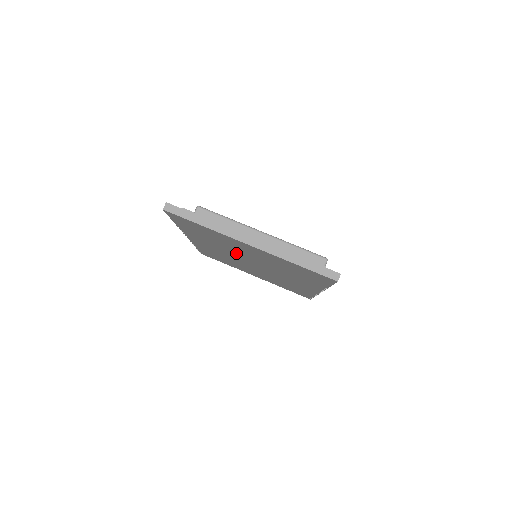
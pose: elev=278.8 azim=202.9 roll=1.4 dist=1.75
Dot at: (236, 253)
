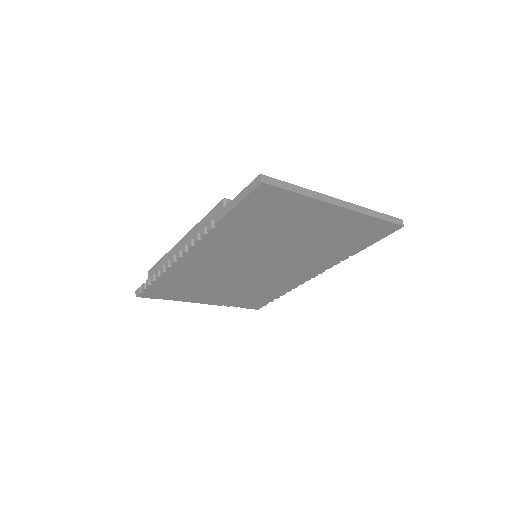
Dot at: (264, 247)
